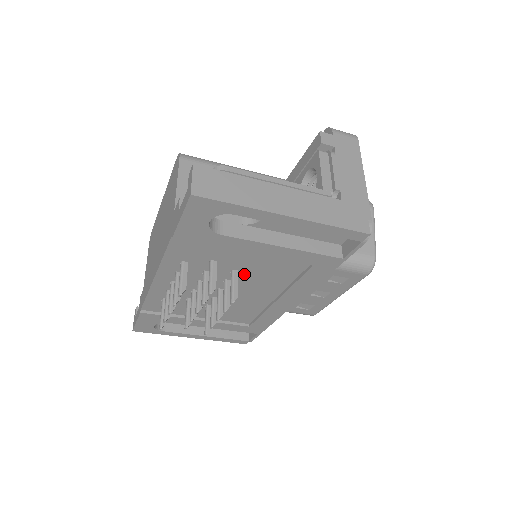
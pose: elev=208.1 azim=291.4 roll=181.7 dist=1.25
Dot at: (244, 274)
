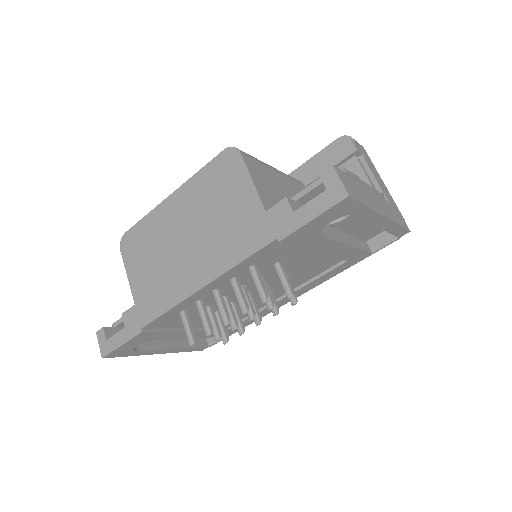
Dot at: occluded
